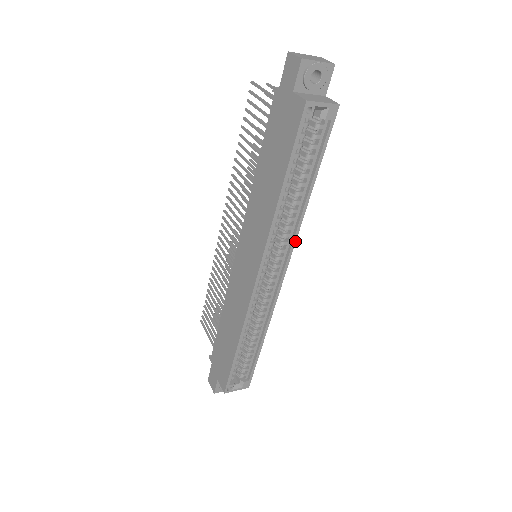
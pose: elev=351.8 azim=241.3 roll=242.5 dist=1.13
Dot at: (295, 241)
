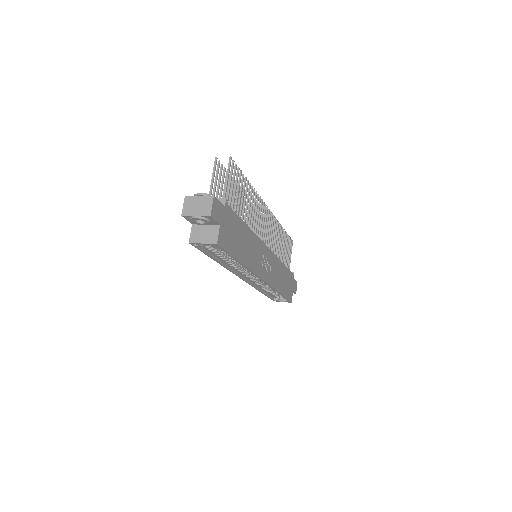
Dot at: (254, 274)
